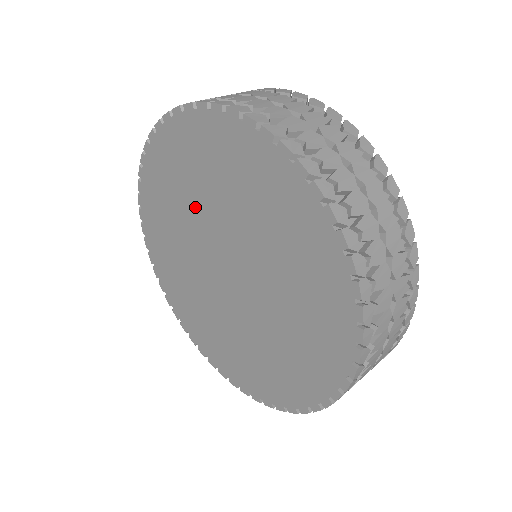
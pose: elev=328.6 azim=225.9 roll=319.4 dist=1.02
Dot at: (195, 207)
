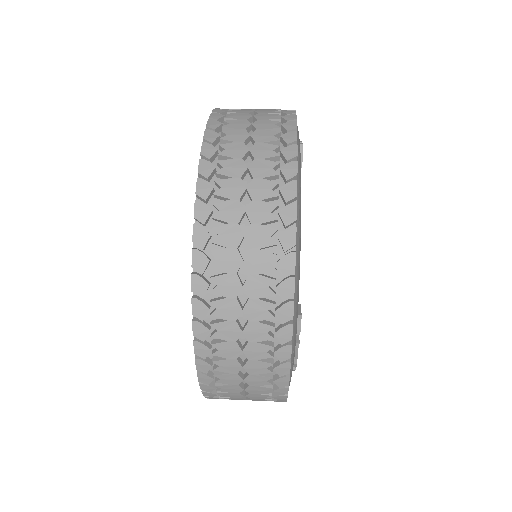
Dot at: occluded
